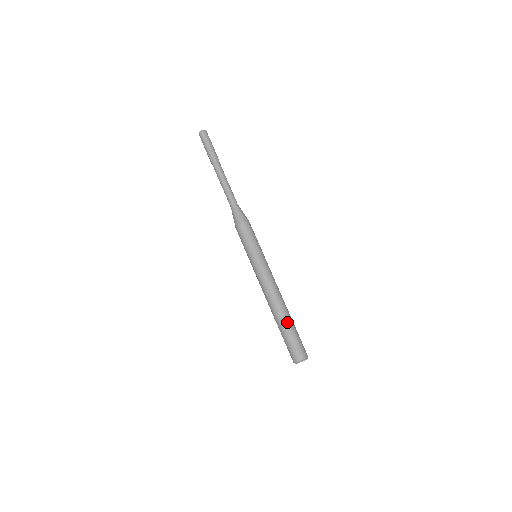
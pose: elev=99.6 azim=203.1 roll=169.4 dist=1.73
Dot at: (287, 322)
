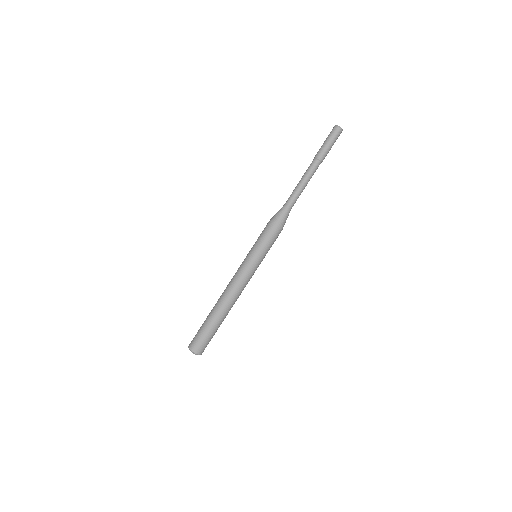
Dot at: (212, 318)
